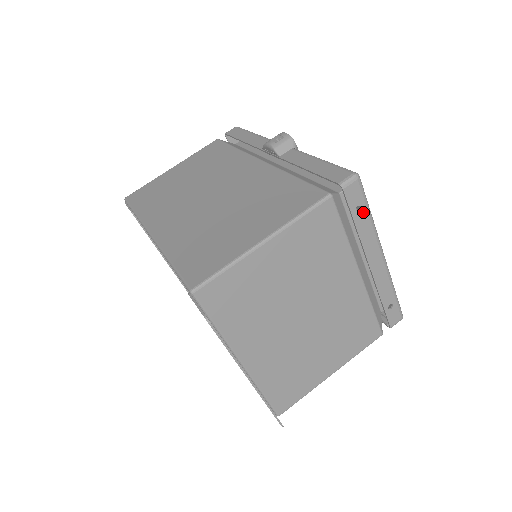
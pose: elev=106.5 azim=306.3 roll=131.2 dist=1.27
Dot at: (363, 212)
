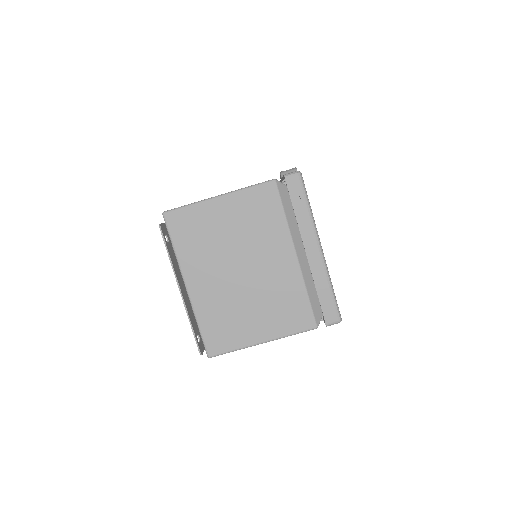
Dot at: (302, 202)
